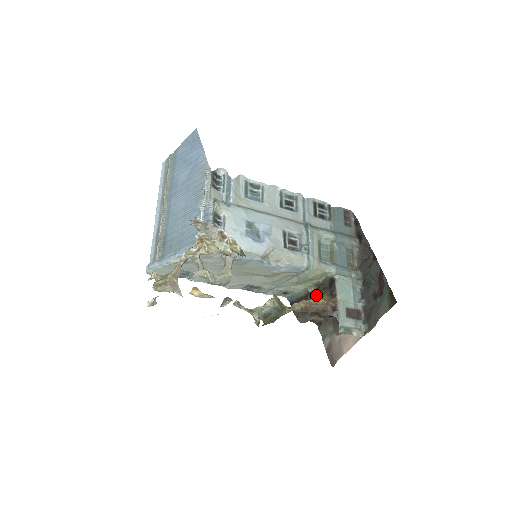
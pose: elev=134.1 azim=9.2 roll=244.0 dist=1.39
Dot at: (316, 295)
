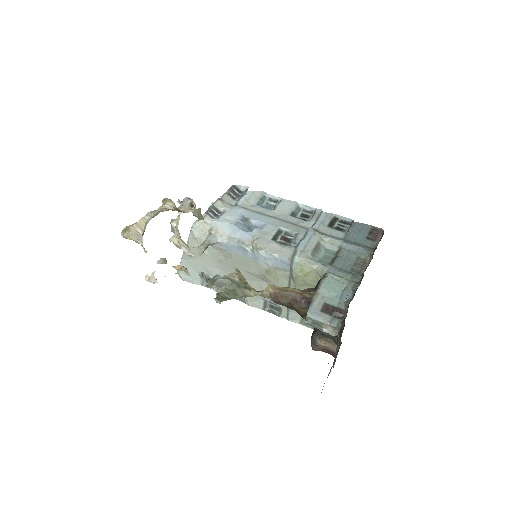
Dot at: occluded
